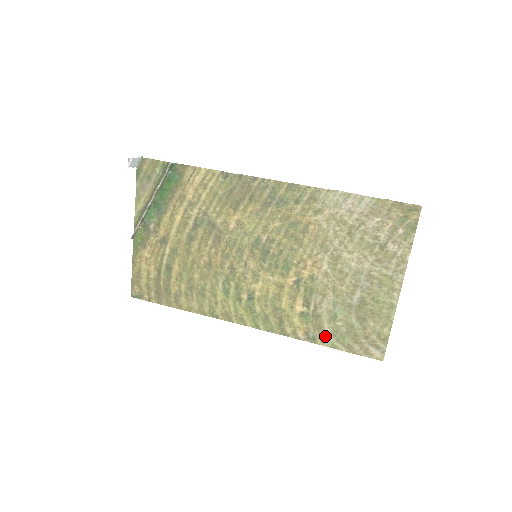
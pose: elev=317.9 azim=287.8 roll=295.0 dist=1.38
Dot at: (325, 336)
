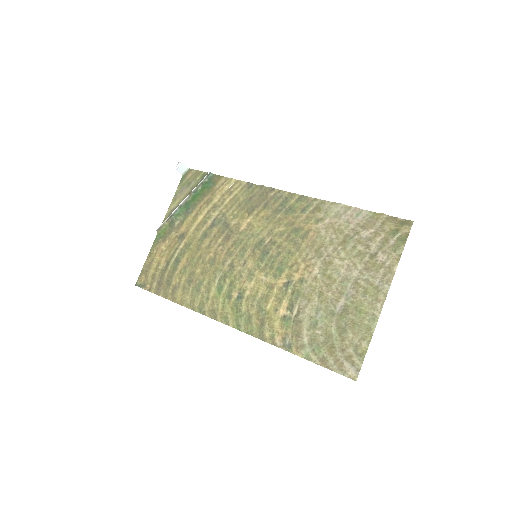
Dot at: (301, 344)
